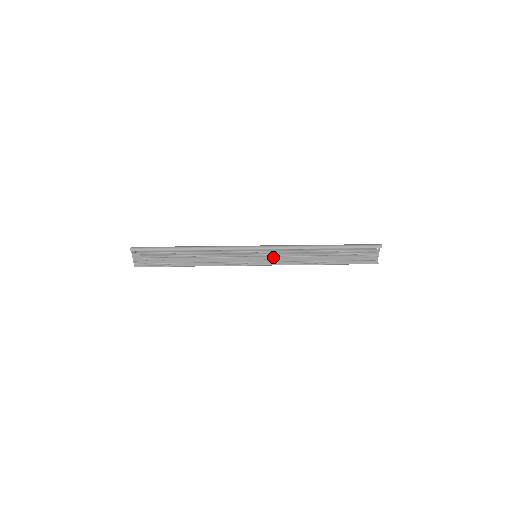
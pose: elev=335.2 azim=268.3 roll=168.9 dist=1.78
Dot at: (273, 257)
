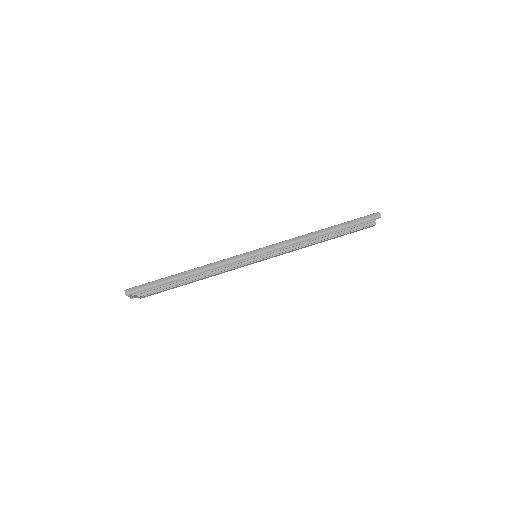
Dot at: (275, 256)
